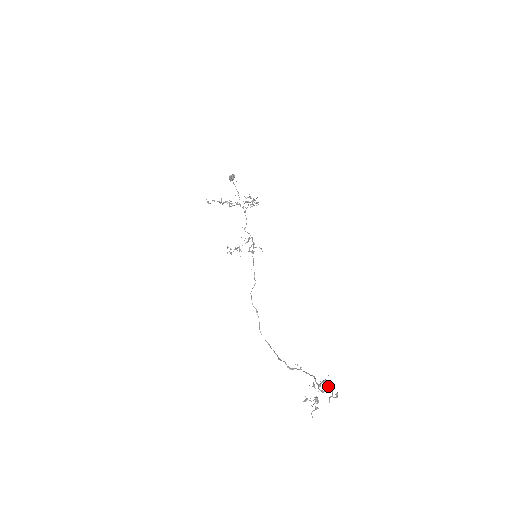
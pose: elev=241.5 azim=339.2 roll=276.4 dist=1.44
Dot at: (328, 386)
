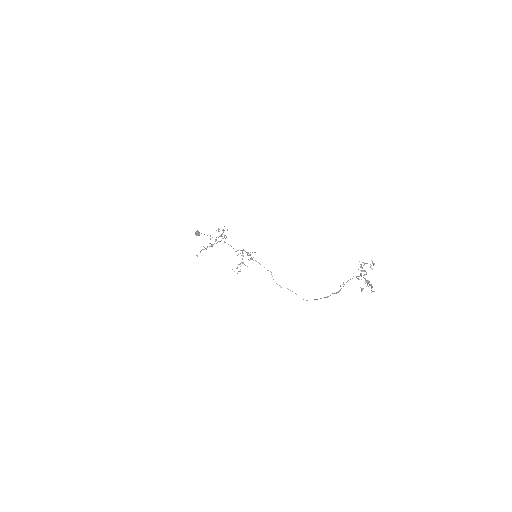
Dot at: occluded
